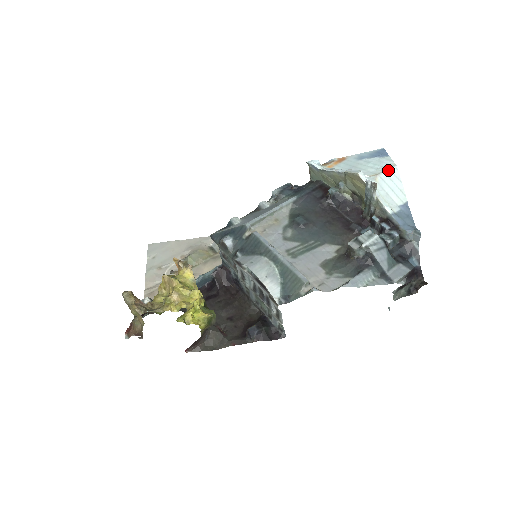
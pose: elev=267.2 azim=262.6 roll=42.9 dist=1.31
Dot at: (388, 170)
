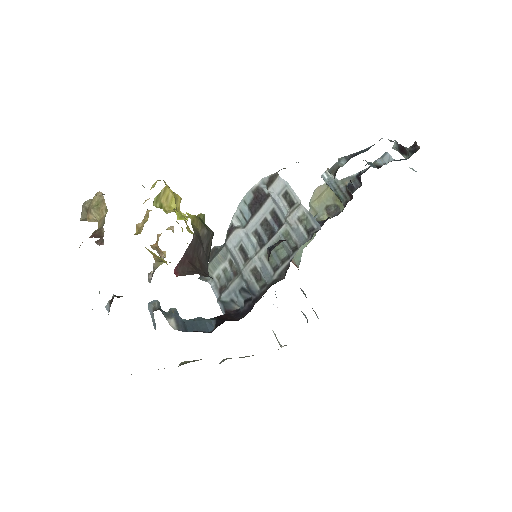
Dot at: occluded
